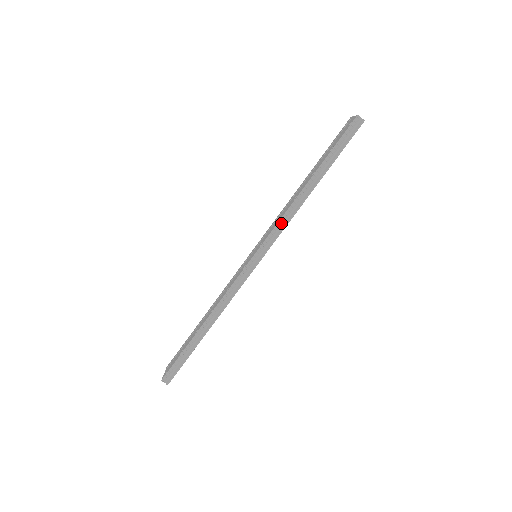
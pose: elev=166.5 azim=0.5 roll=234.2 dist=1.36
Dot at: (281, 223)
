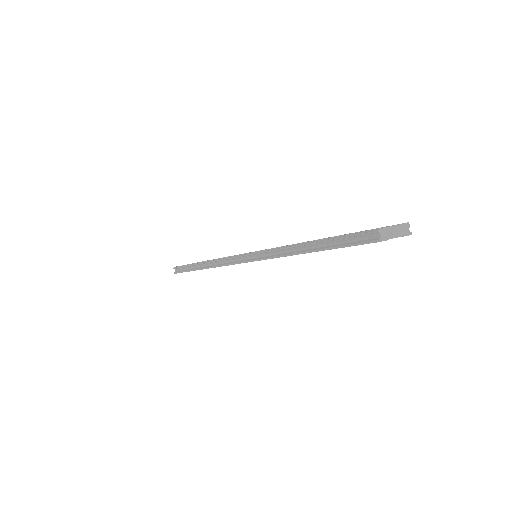
Dot at: (269, 252)
